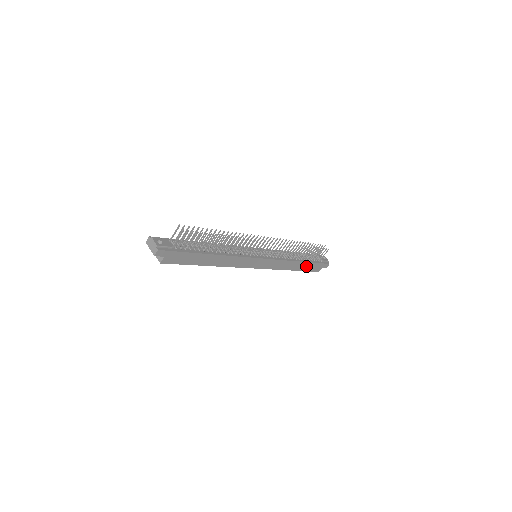
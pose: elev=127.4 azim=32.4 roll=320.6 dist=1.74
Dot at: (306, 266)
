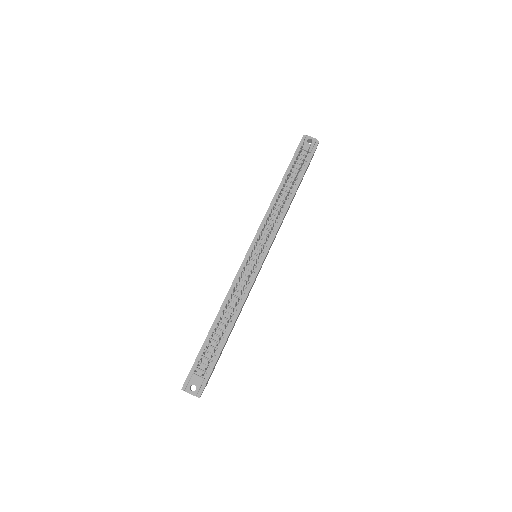
Dot at: (300, 182)
